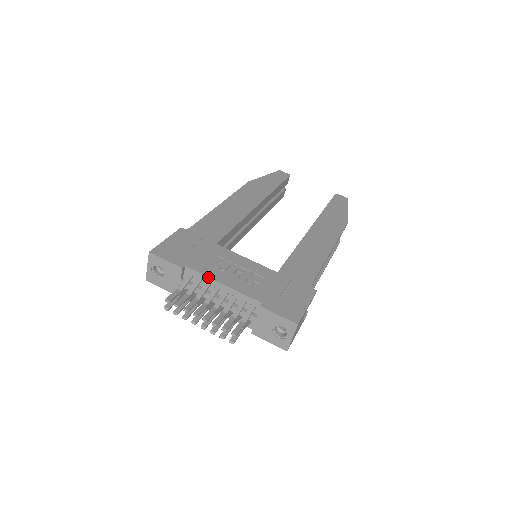
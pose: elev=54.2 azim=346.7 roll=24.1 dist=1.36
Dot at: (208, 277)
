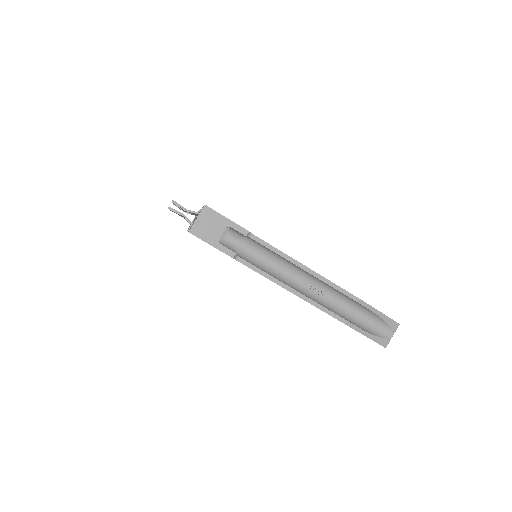
Dot at: occluded
